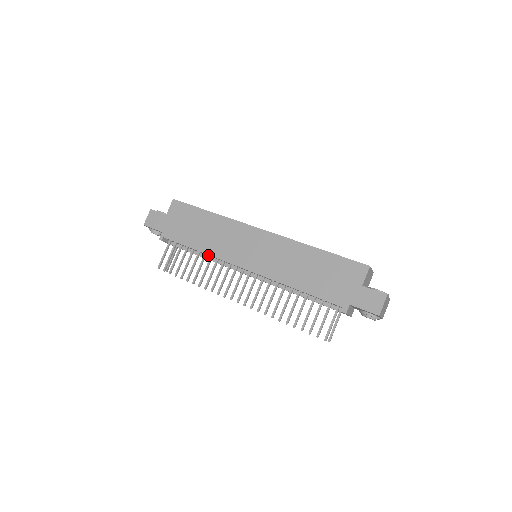
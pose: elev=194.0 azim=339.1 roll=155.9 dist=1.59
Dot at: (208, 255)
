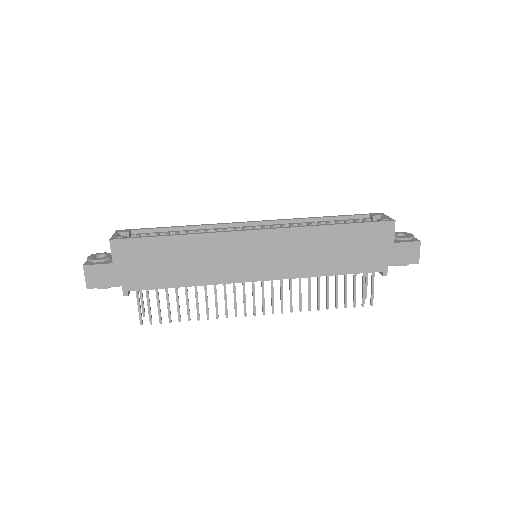
Dot at: occluded
